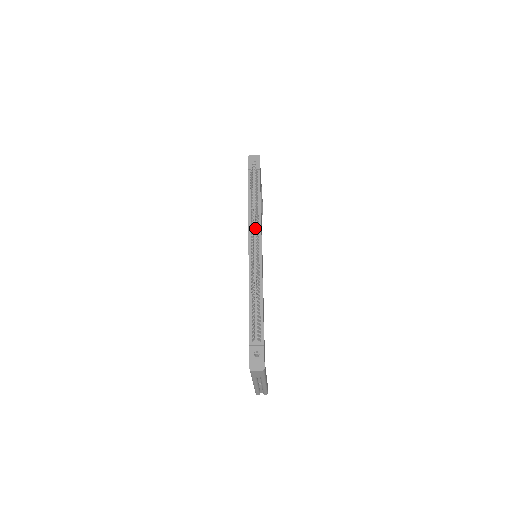
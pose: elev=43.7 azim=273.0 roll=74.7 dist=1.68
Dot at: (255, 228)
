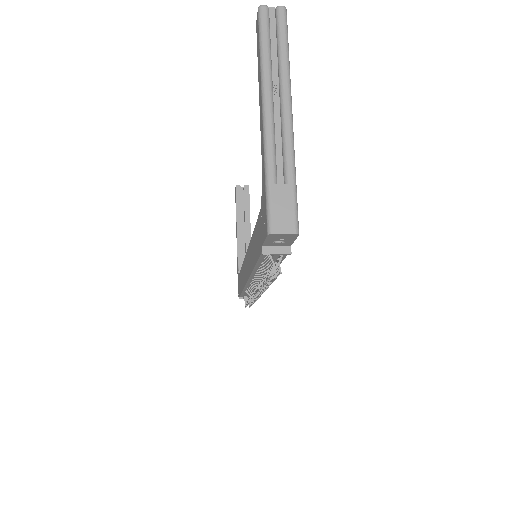
Dot at: occluded
